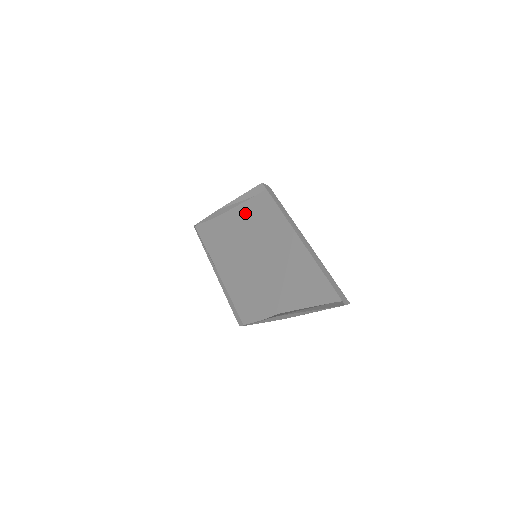
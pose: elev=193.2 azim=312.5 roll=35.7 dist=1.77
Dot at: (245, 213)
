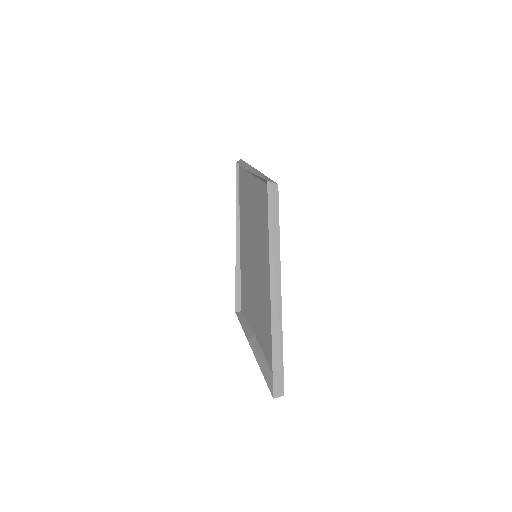
Dot at: (259, 196)
